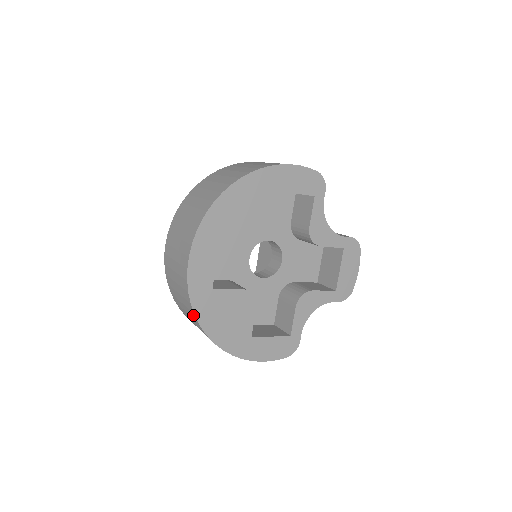
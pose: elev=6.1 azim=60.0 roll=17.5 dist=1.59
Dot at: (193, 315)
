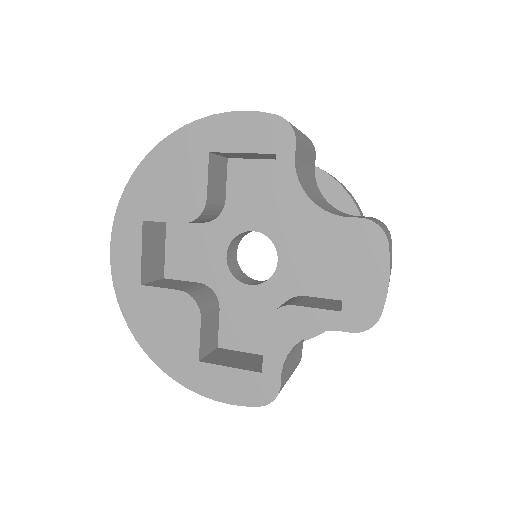
Dot at: occluded
